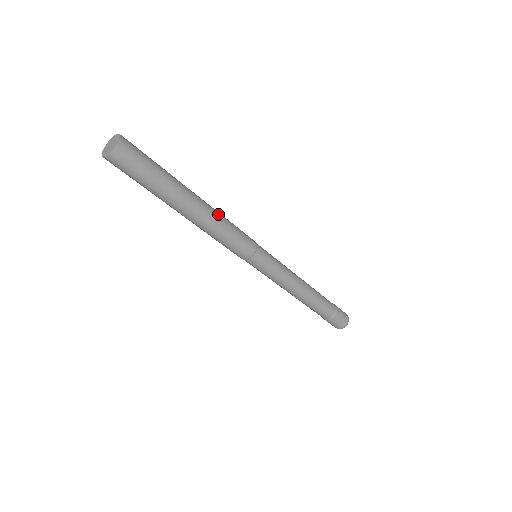
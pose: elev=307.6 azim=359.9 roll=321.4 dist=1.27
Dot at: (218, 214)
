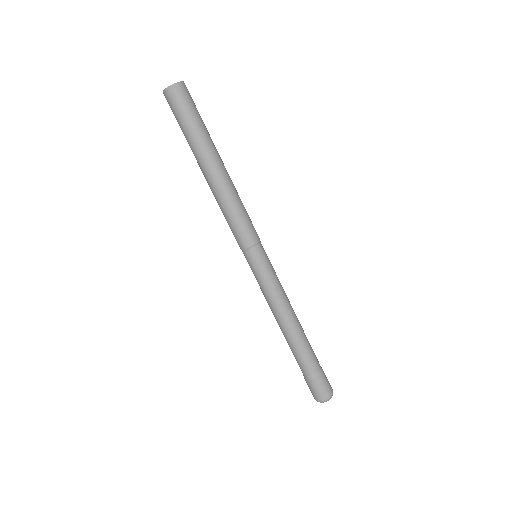
Dot at: occluded
